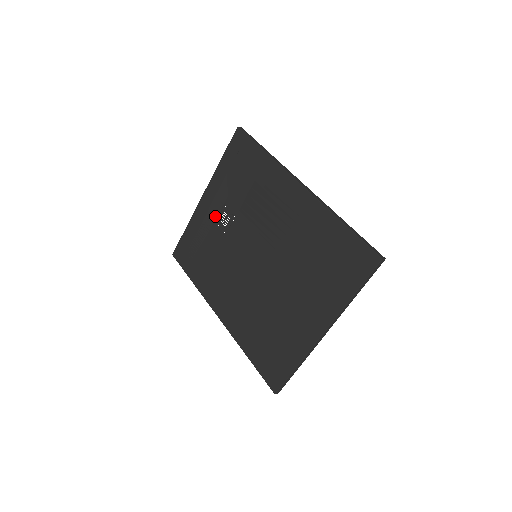
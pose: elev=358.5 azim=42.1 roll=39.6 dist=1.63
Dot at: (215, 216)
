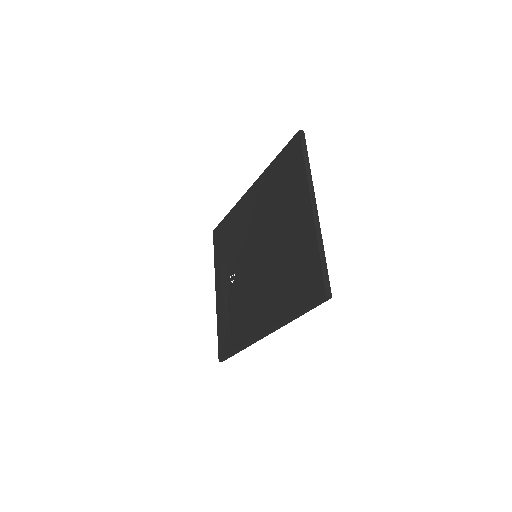
Dot at: (227, 288)
